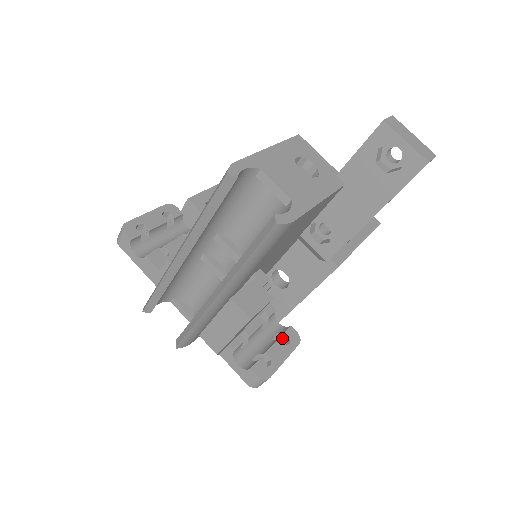
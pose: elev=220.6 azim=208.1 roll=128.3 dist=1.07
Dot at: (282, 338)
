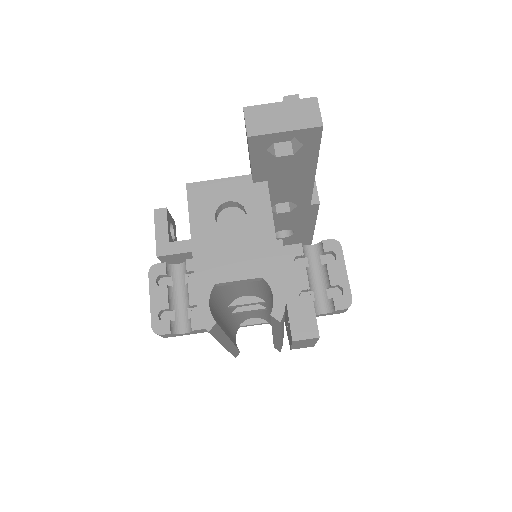
Dot at: (326, 254)
